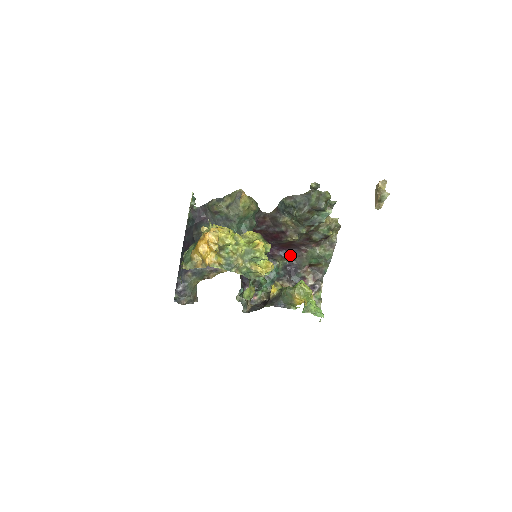
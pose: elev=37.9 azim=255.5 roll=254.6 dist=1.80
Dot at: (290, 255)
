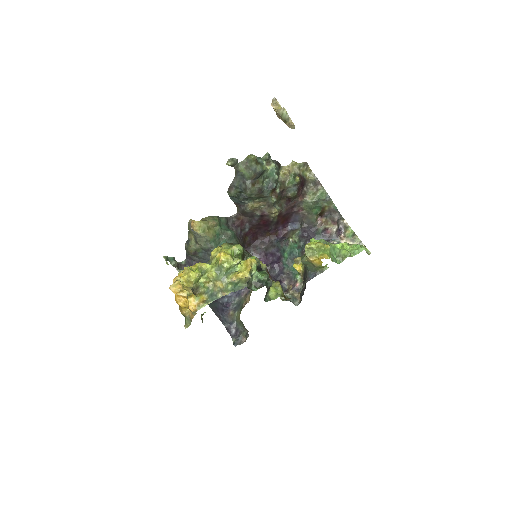
Dot at: (297, 223)
